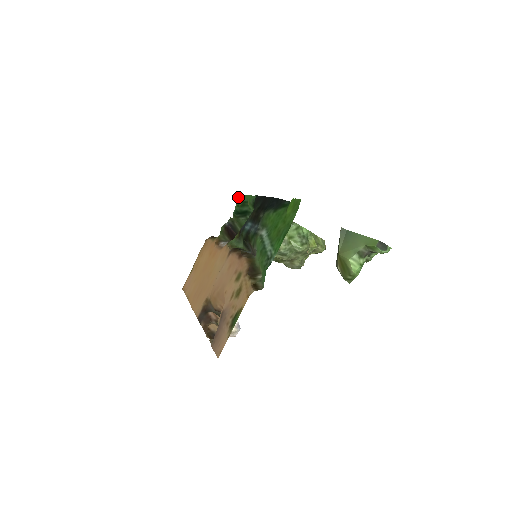
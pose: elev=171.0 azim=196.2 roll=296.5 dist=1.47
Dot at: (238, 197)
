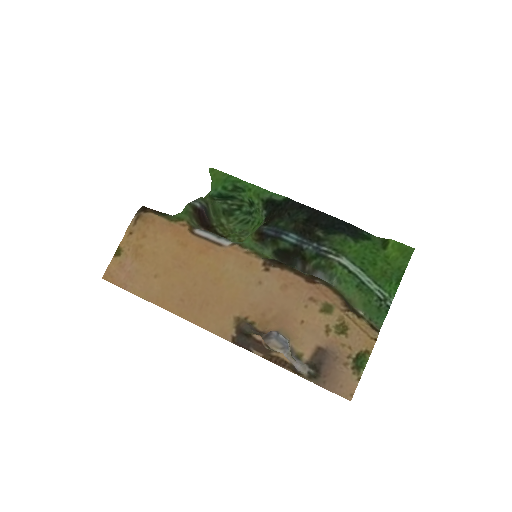
Dot at: (220, 175)
